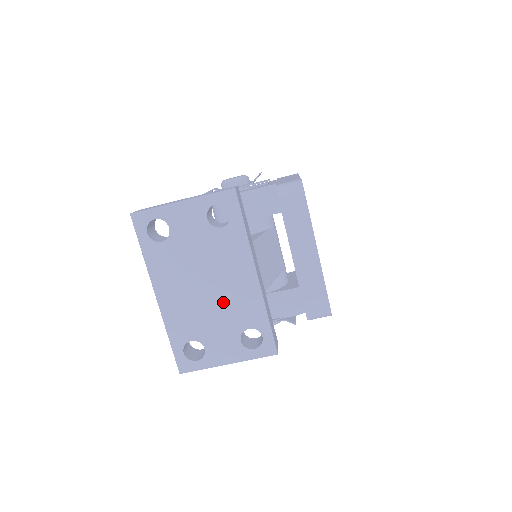
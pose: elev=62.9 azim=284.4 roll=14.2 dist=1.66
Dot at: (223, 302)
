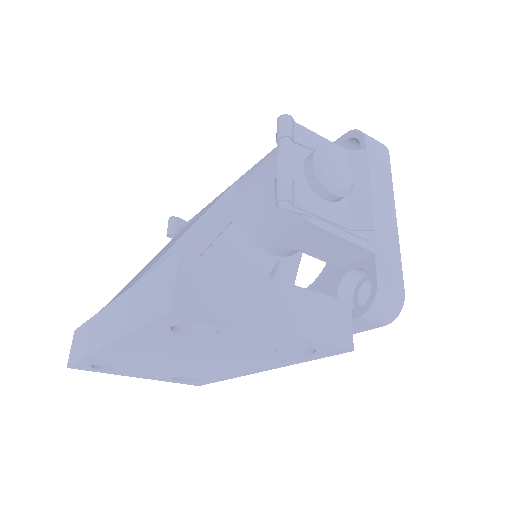
Dot at: (193, 368)
